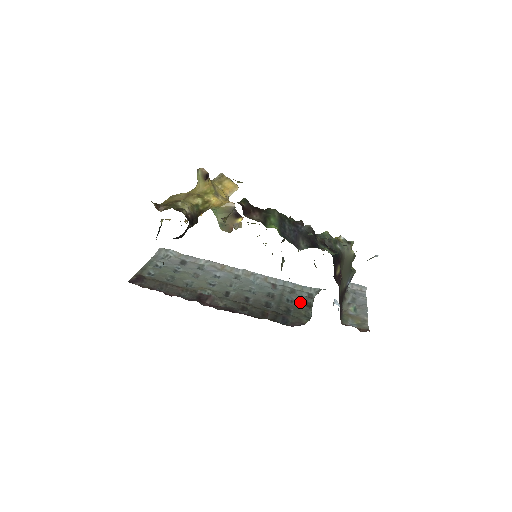
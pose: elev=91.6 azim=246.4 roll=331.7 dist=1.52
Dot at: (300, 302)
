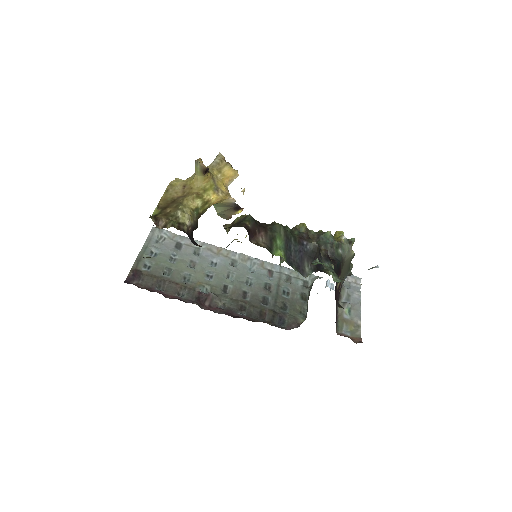
Dot at: (296, 294)
